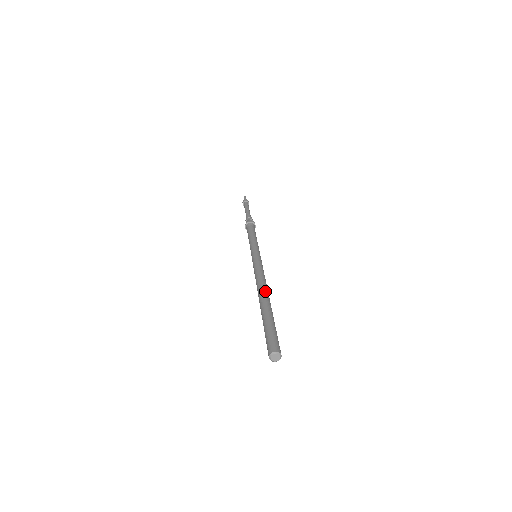
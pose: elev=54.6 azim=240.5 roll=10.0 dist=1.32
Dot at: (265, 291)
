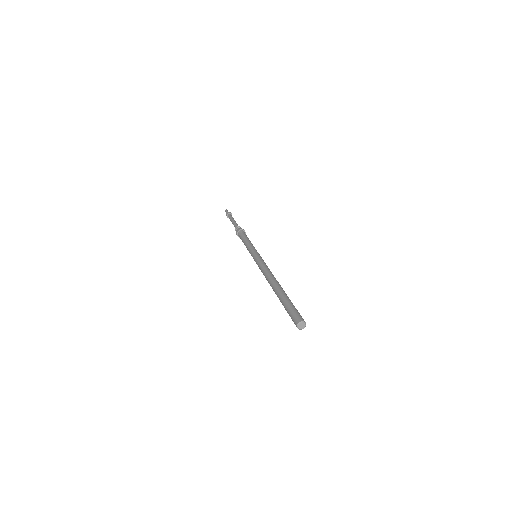
Dot at: (275, 281)
